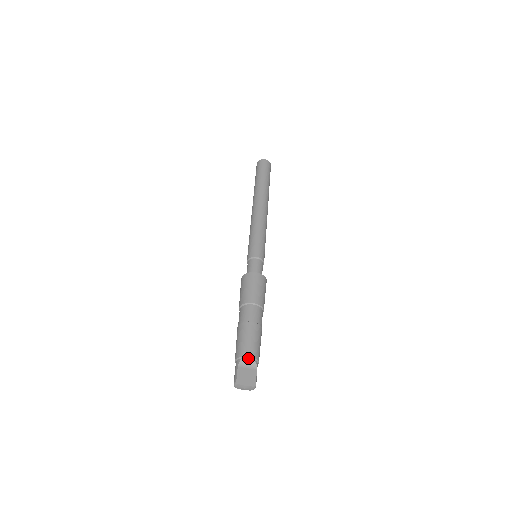
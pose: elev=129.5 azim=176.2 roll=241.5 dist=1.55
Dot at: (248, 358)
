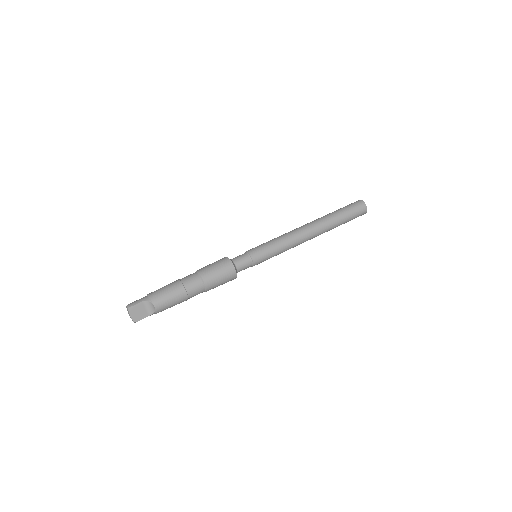
Dot at: (153, 306)
